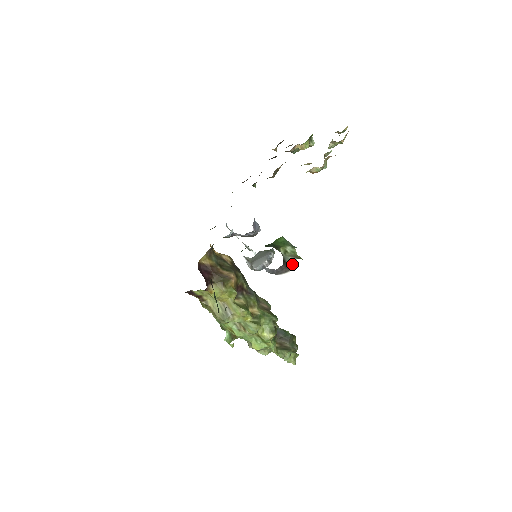
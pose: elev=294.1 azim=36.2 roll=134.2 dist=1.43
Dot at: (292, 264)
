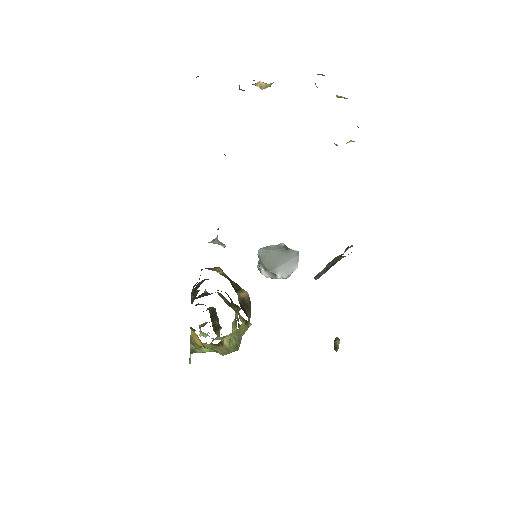
Dot at: occluded
